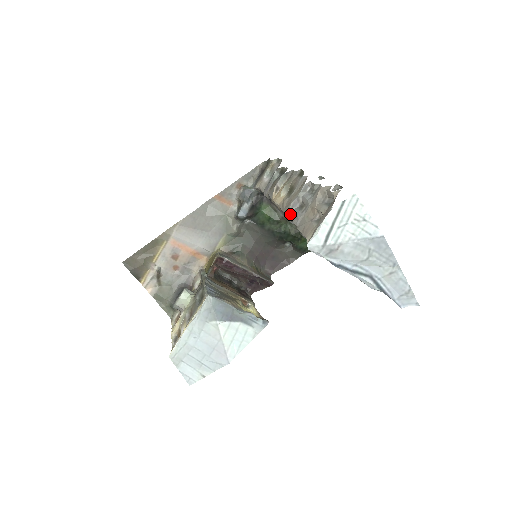
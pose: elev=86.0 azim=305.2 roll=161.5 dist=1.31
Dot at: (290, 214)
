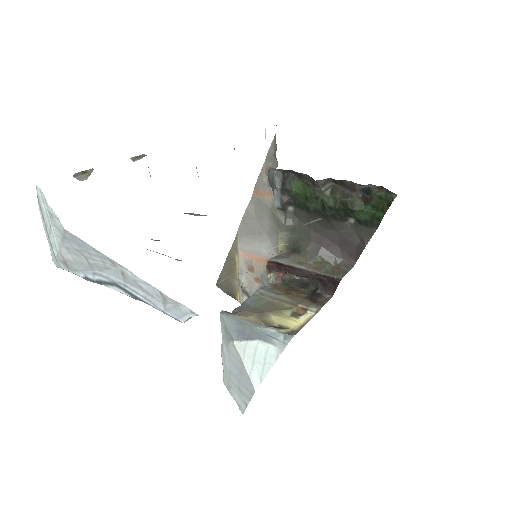
Dot at: occluded
